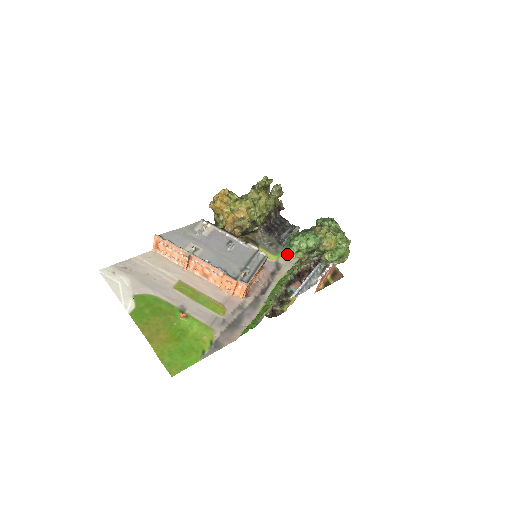
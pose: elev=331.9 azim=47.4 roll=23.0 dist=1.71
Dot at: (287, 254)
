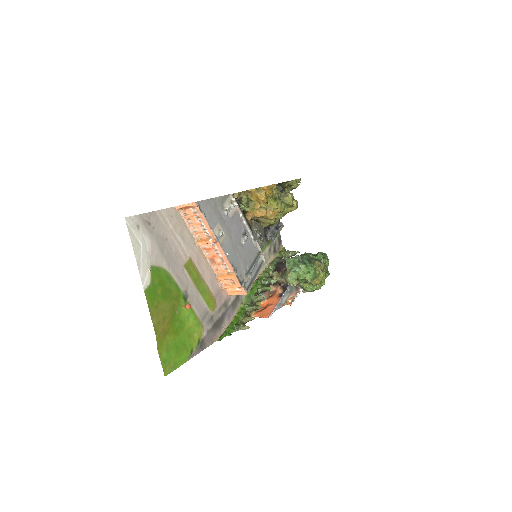
Dot at: (266, 251)
